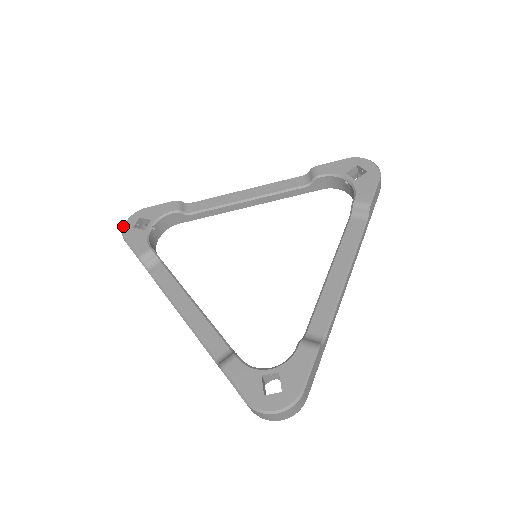
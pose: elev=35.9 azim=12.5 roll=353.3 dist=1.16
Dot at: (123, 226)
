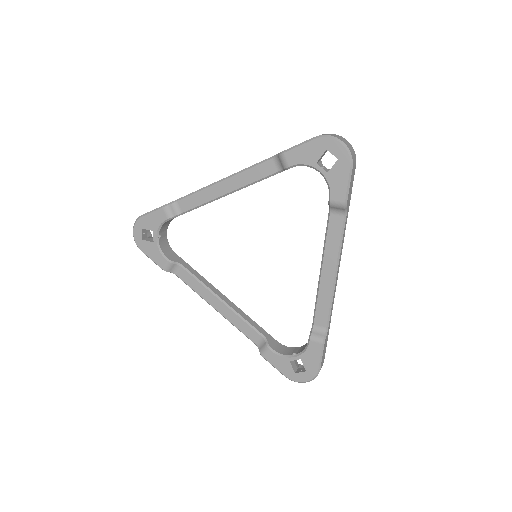
Dot at: occluded
